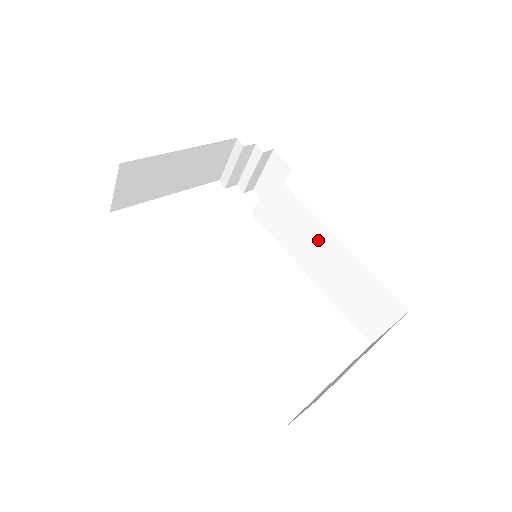
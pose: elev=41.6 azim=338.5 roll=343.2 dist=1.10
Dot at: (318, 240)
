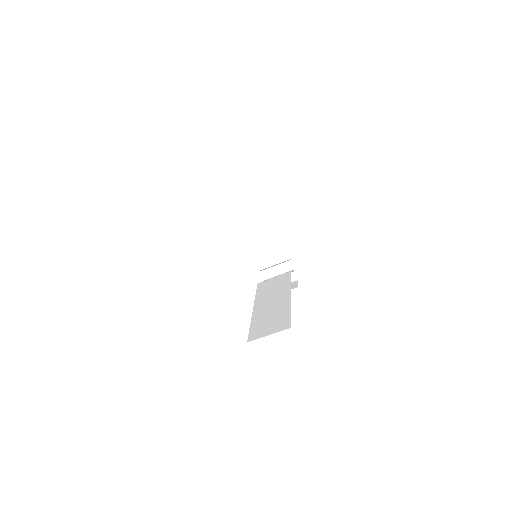
Dot at: (280, 296)
